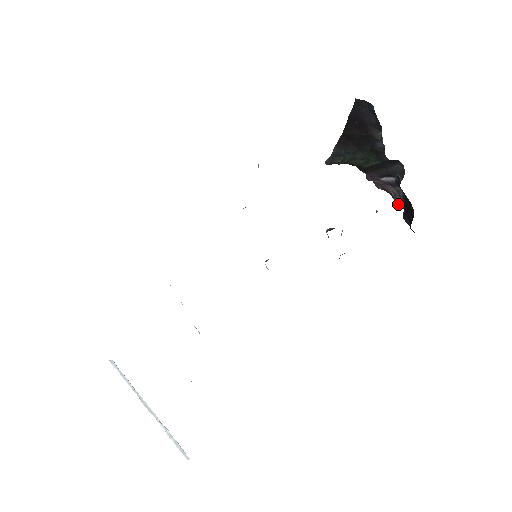
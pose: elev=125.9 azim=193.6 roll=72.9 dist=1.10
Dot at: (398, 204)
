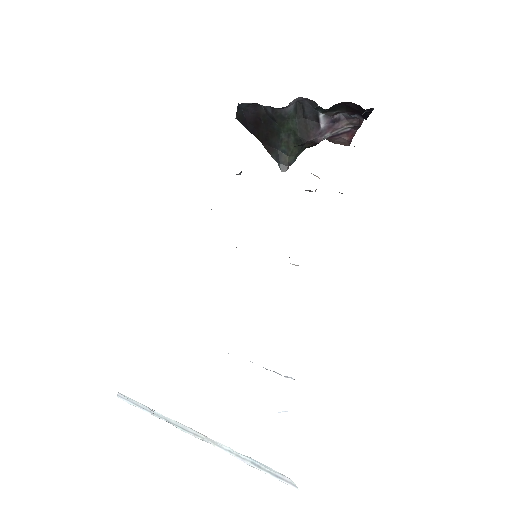
Dot at: (361, 124)
